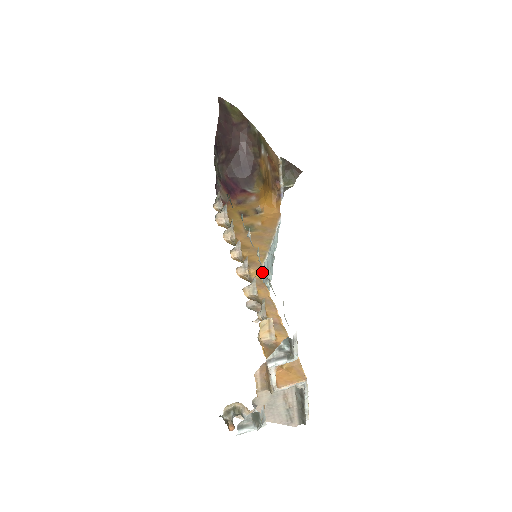
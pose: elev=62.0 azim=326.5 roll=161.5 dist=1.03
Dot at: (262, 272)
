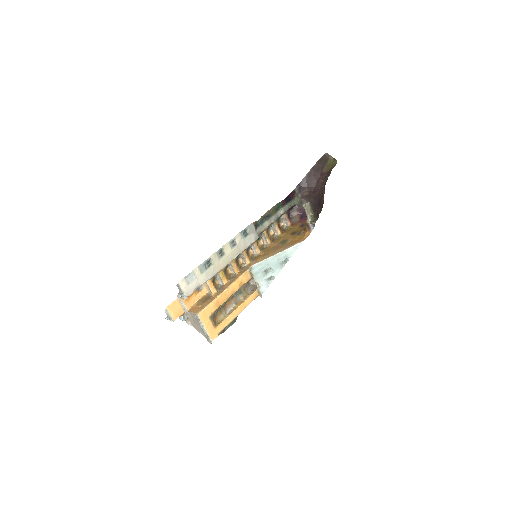
Dot at: (257, 266)
